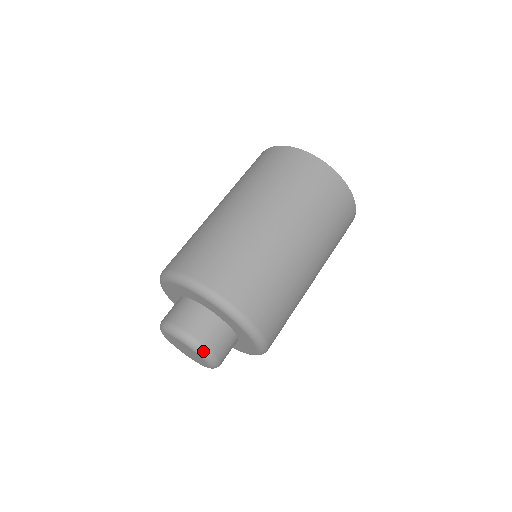
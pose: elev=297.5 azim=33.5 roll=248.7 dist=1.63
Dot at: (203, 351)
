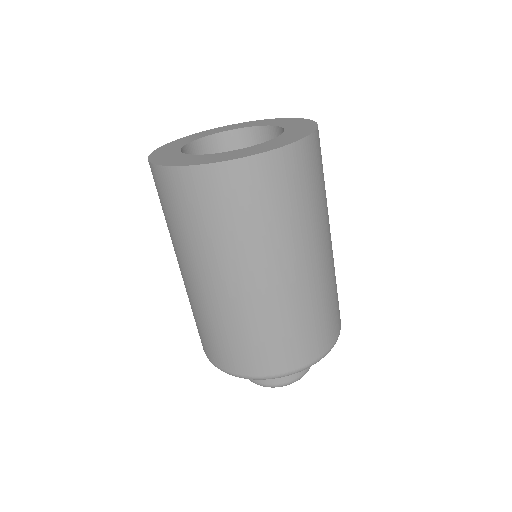
Dot at: occluded
